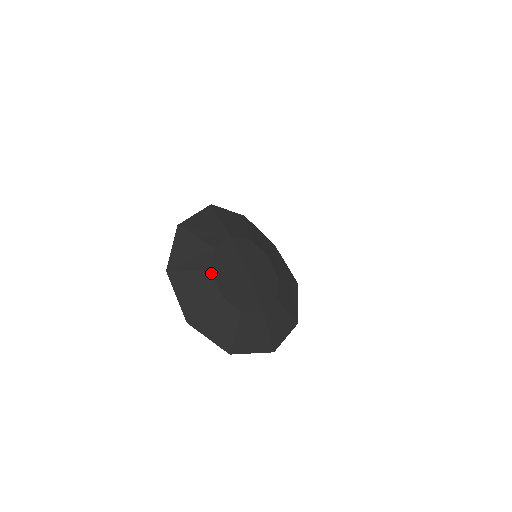
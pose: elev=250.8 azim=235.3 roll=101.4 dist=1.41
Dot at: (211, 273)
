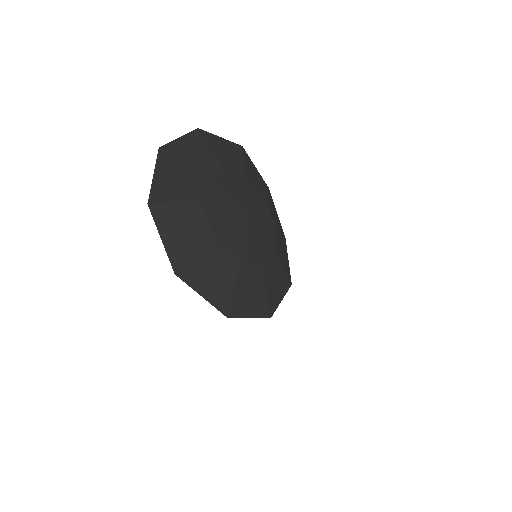
Dot at: (206, 182)
